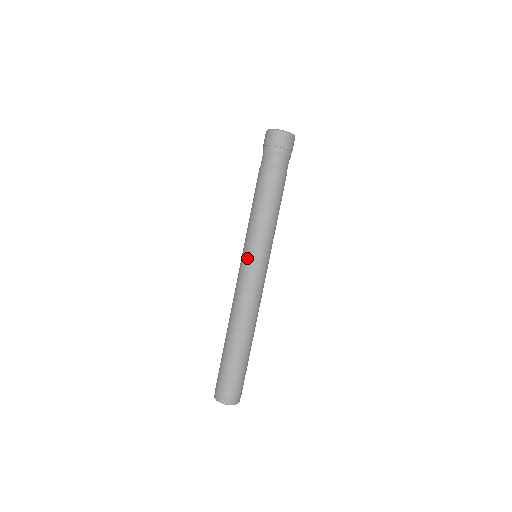
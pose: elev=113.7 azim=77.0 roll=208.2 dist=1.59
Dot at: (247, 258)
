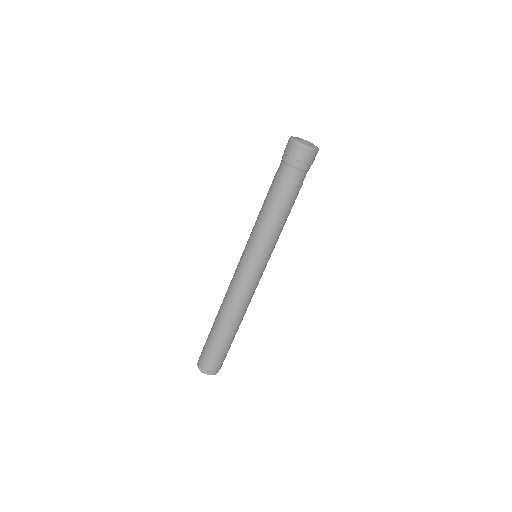
Dot at: (242, 255)
